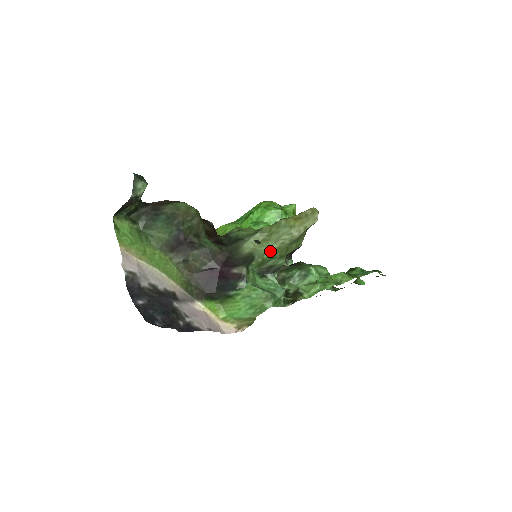
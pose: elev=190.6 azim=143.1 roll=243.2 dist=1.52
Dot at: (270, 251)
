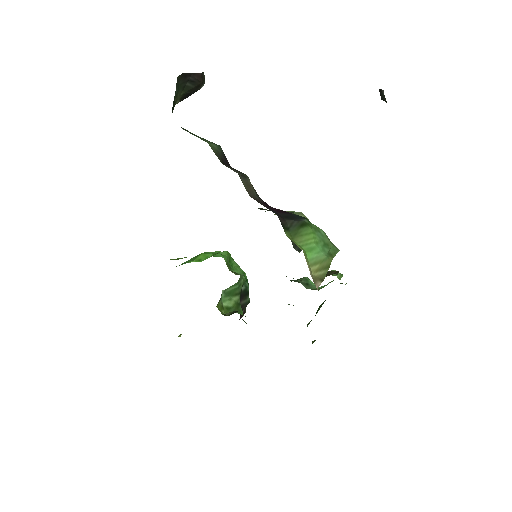
Dot at: occluded
